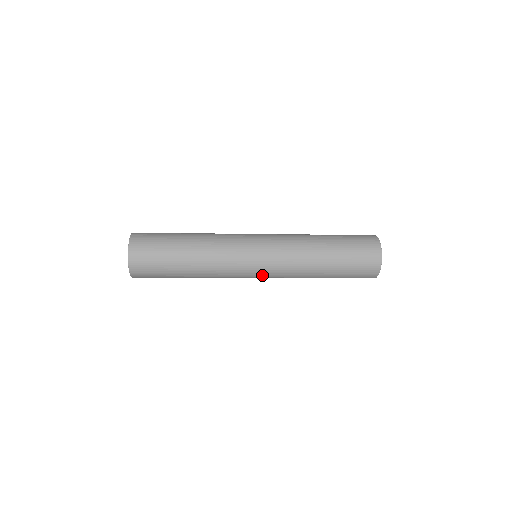
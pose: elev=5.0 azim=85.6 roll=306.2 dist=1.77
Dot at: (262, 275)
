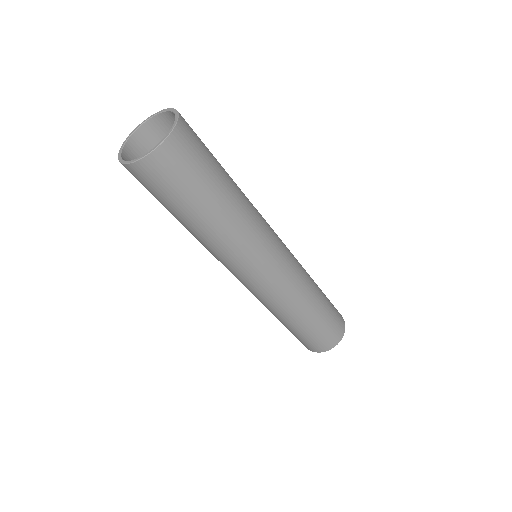
Dot at: (252, 284)
